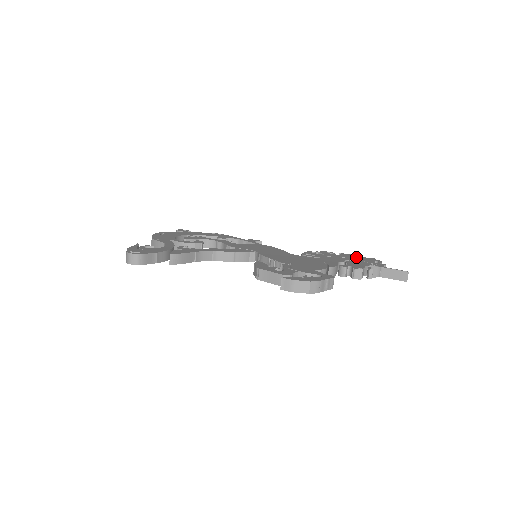
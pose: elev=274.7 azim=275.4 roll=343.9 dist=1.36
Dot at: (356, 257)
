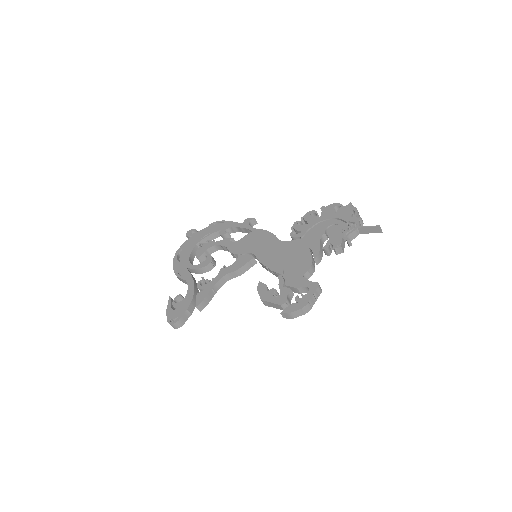
Dot at: (336, 207)
